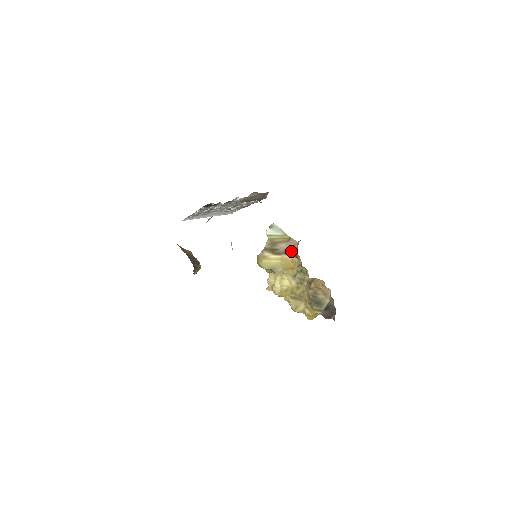
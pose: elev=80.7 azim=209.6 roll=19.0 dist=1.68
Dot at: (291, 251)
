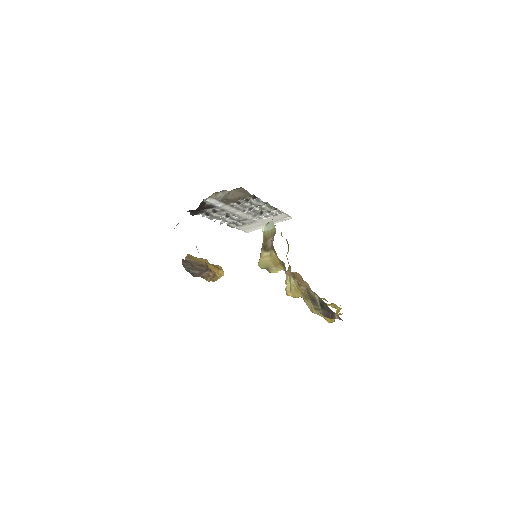
Dot at: occluded
